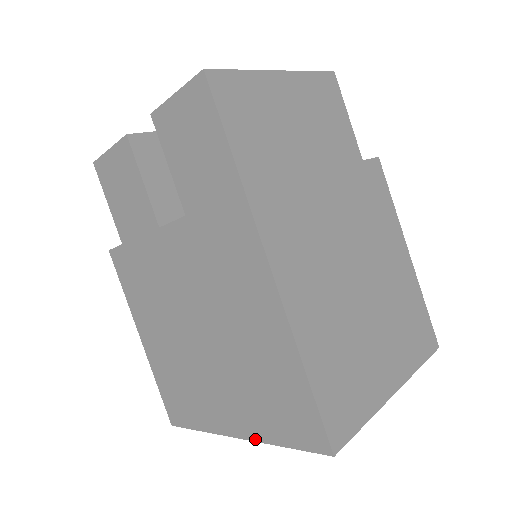
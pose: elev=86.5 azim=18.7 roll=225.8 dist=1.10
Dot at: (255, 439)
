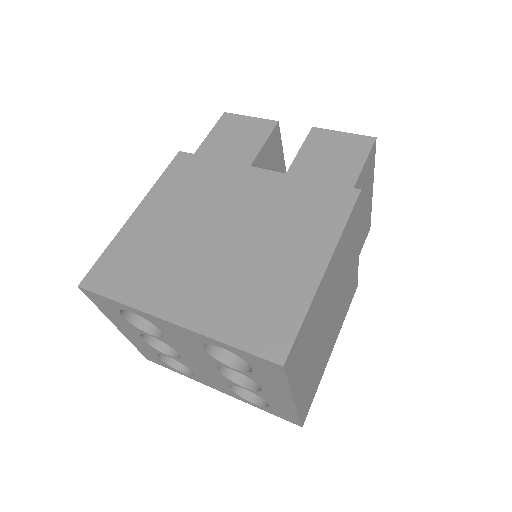
Dot at: (197, 329)
